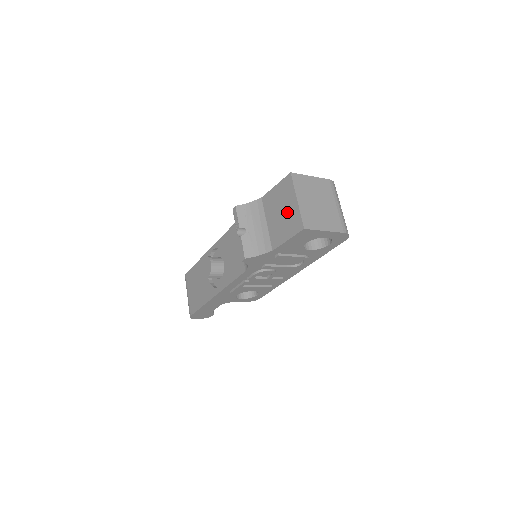
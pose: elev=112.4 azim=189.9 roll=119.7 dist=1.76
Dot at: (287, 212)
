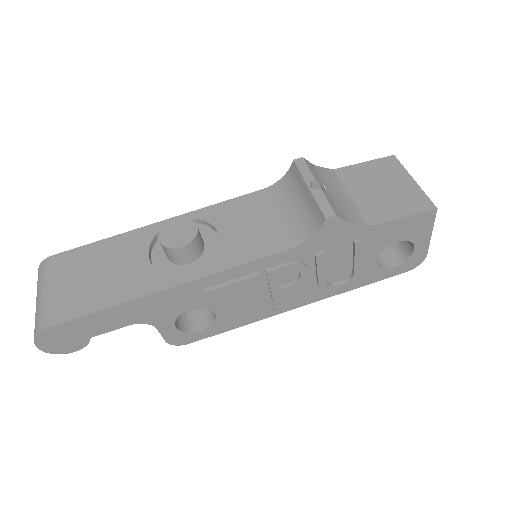
Dot at: (396, 189)
